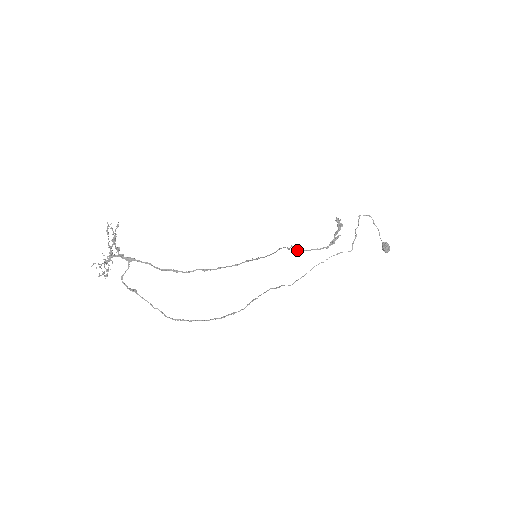
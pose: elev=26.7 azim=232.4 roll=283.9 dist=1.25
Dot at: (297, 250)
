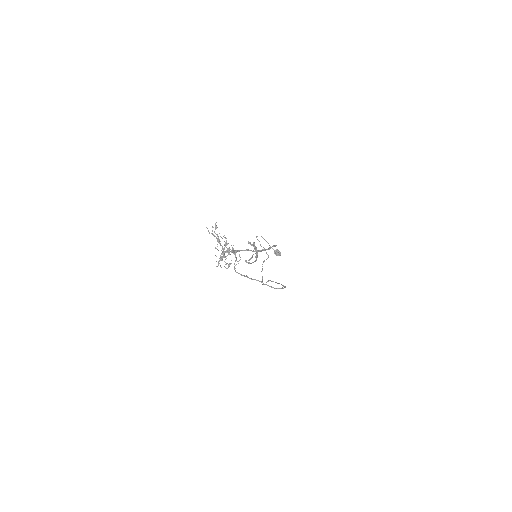
Dot at: (249, 263)
